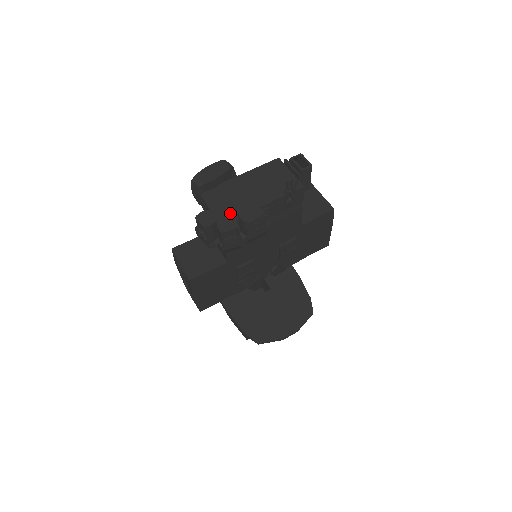
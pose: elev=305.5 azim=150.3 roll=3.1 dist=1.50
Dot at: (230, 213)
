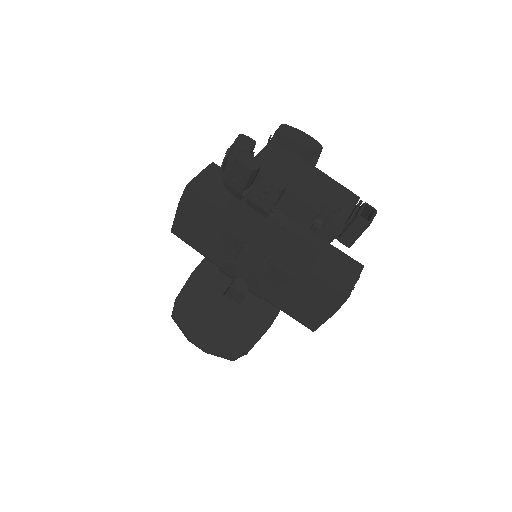
Dot at: occluded
